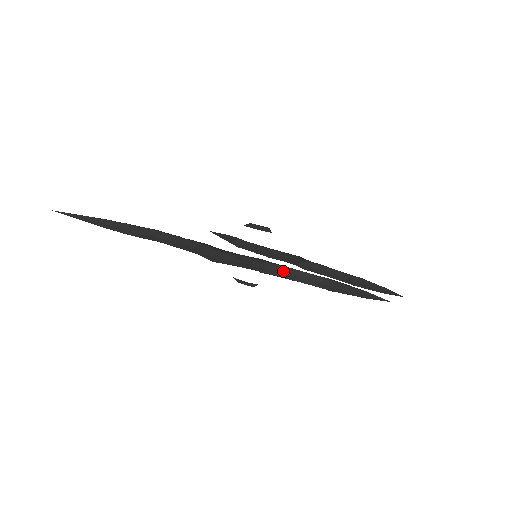
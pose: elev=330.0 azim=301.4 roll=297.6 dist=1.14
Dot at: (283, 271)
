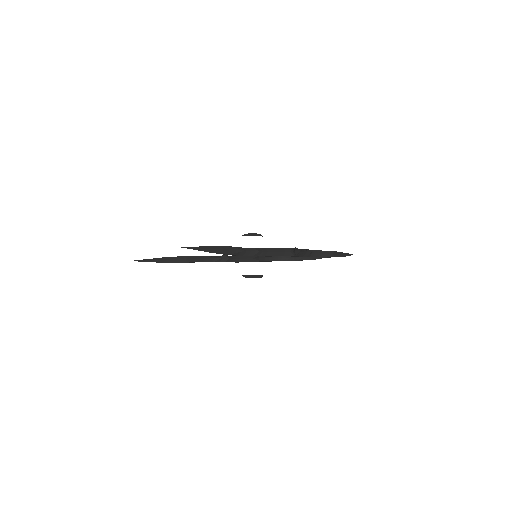
Dot at: (315, 252)
